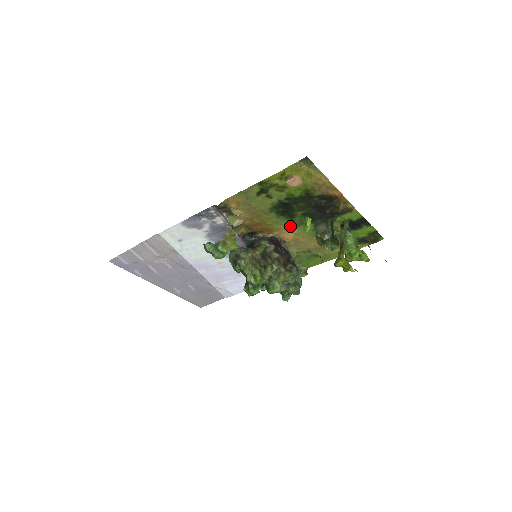
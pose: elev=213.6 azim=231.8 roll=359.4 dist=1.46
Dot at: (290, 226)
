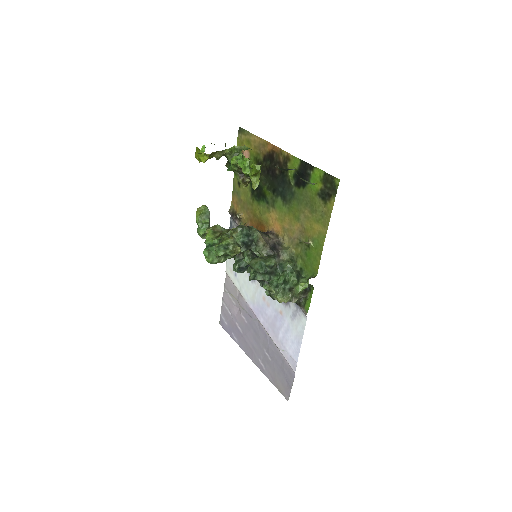
Dot at: (271, 211)
